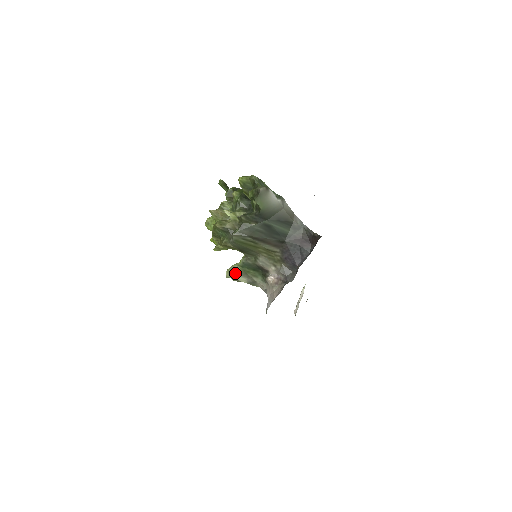
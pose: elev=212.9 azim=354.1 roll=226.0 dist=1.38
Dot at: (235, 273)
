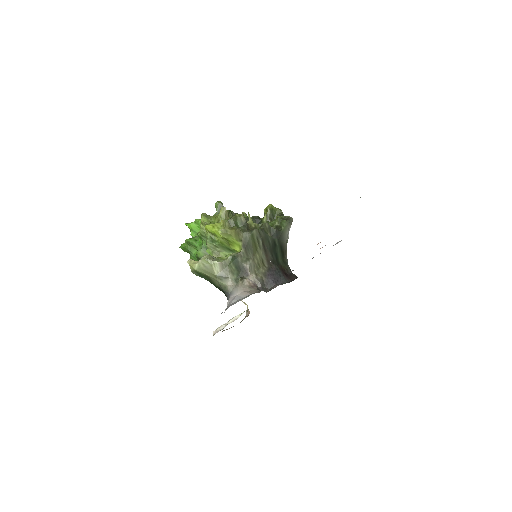
Dot at: occluded
